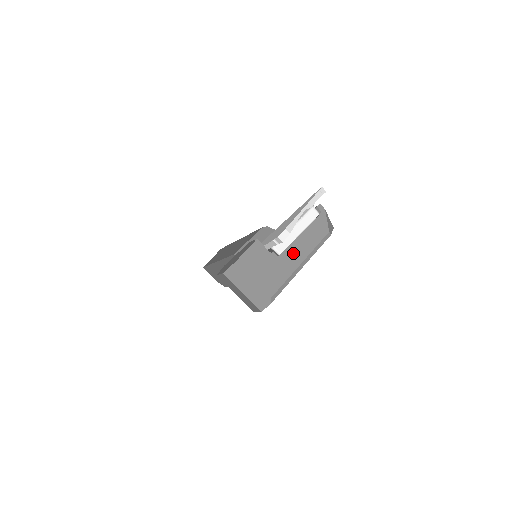
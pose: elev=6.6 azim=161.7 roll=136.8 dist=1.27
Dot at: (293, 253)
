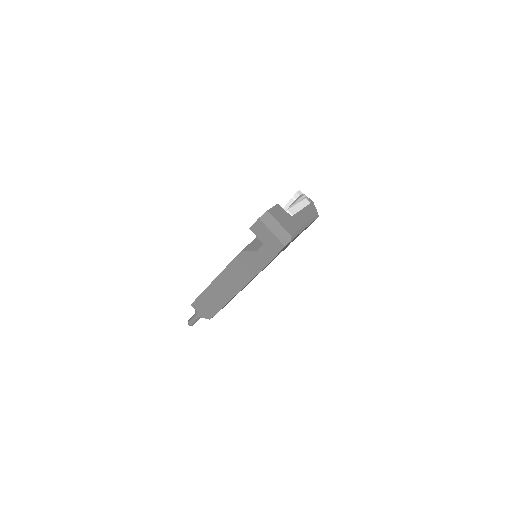
Dot at: (300, 217)
